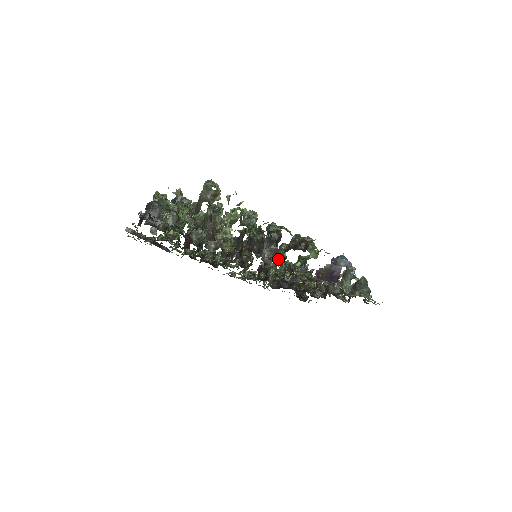
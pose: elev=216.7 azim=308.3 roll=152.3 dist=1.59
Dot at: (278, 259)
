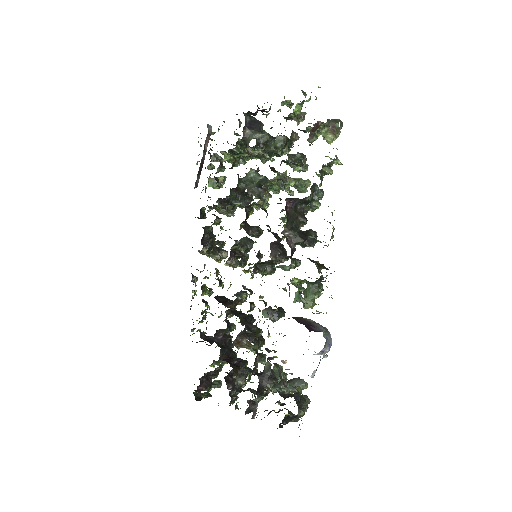
Dot at: occluded
